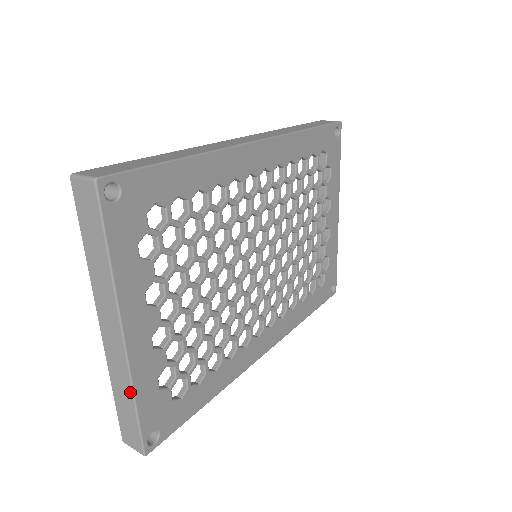
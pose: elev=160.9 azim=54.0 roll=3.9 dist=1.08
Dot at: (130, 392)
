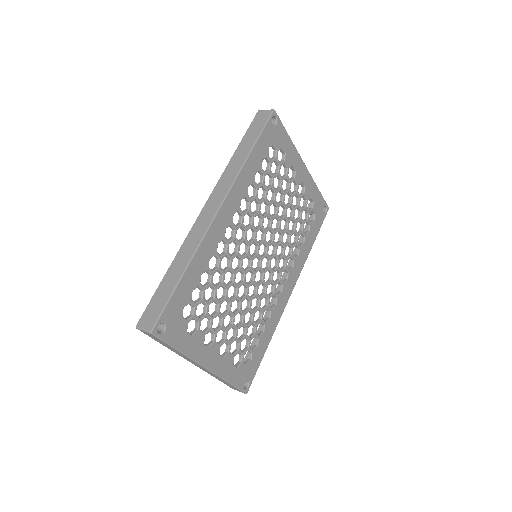
Dot at: (223, 380)
